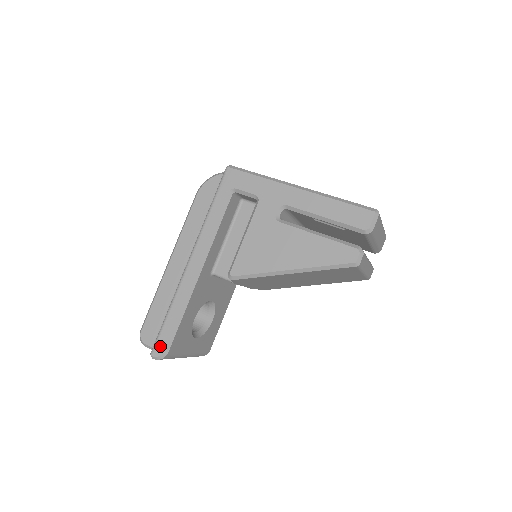
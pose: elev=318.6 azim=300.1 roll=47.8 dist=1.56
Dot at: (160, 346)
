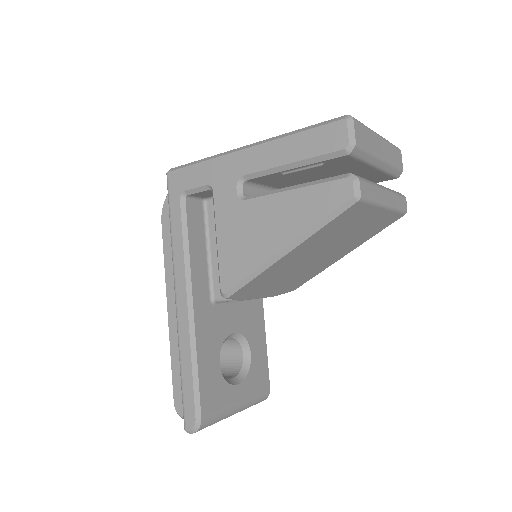
Dot at: (189, 415)
